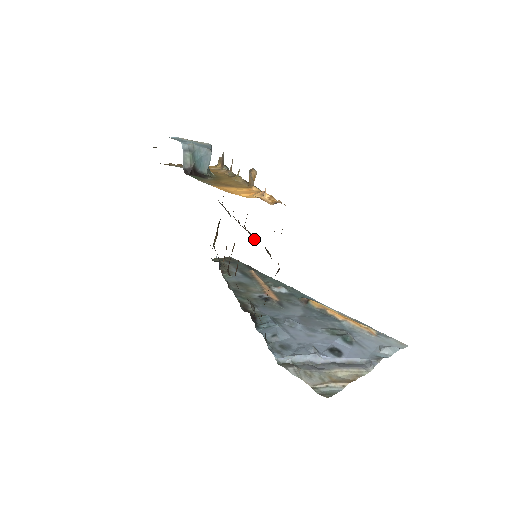
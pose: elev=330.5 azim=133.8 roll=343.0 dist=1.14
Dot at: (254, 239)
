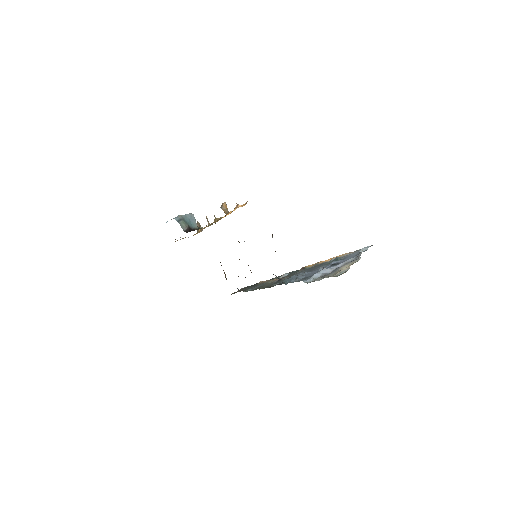
Dot at: occluded
